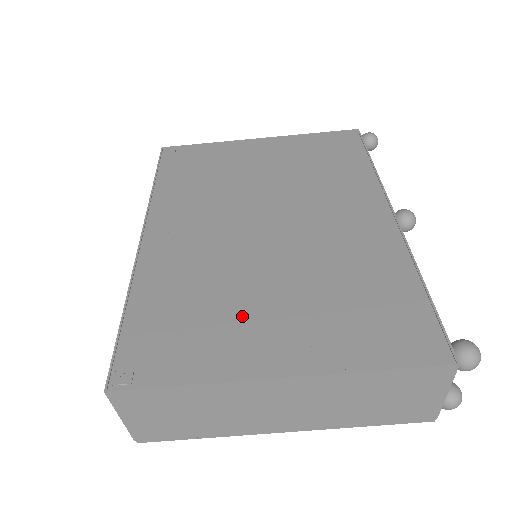
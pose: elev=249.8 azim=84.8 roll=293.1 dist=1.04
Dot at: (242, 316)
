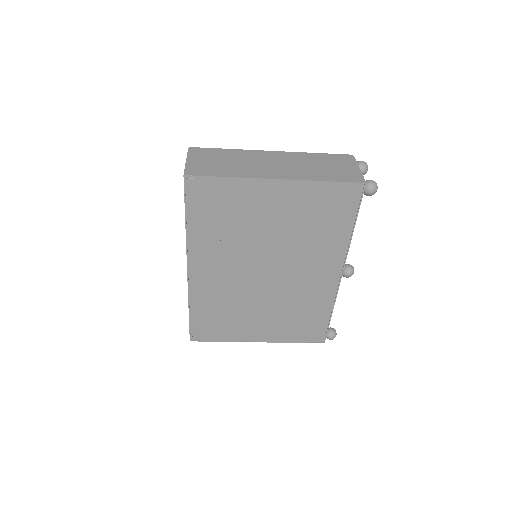
Dot at: (246, 321)
